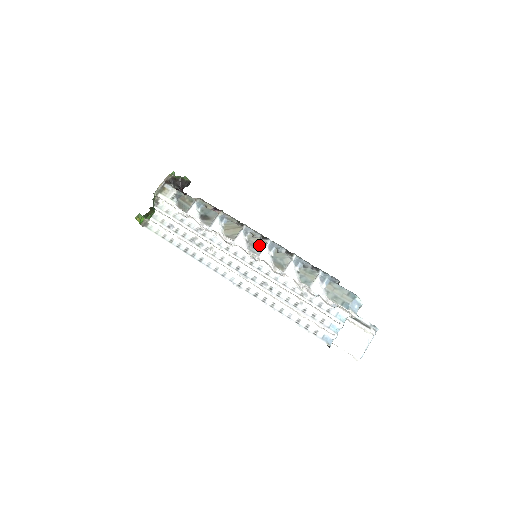
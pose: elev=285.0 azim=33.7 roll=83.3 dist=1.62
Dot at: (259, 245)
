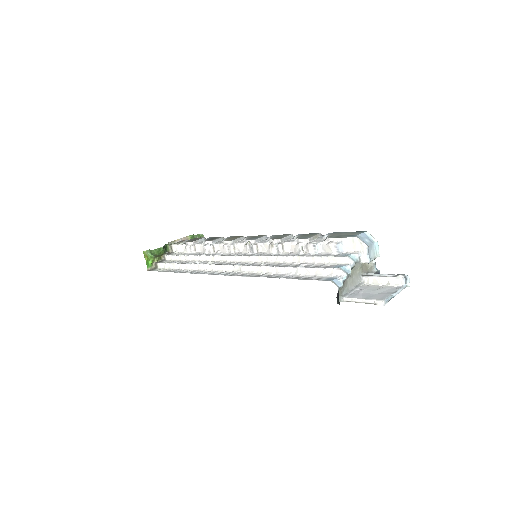
Dot at: (258, 237)
